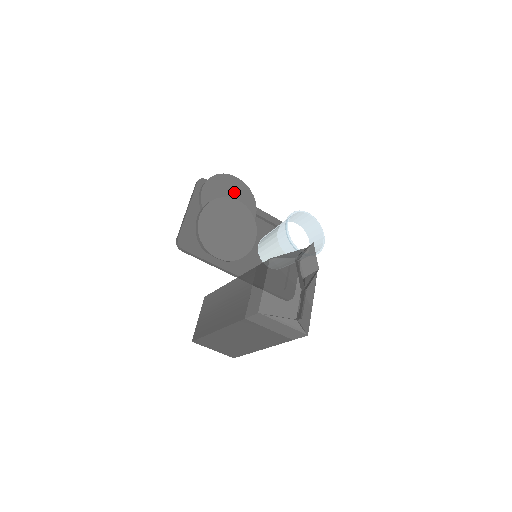
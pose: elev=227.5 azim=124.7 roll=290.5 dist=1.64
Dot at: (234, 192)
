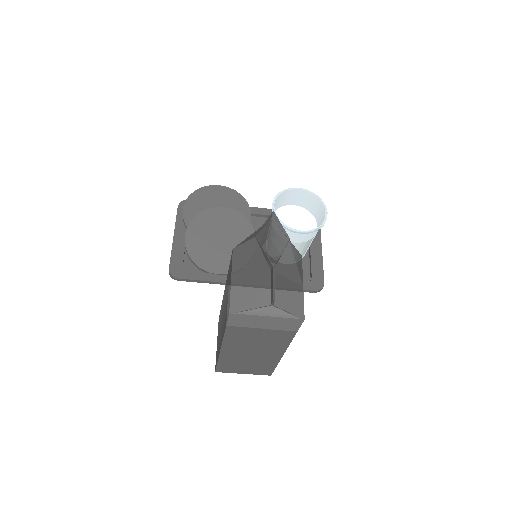
Dot at: (219, 201)
